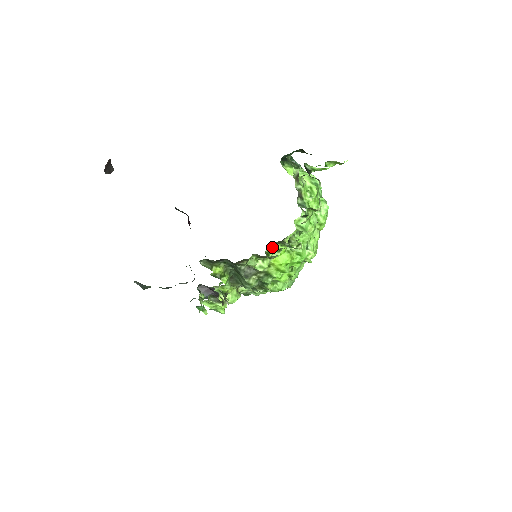
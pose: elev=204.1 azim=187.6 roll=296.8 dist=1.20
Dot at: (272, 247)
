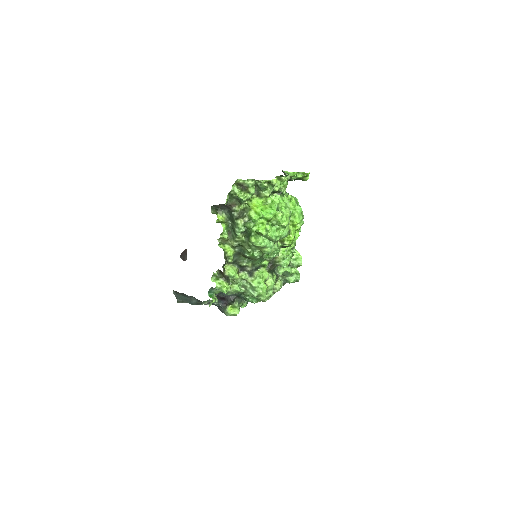
Dot at: (271, 262)
